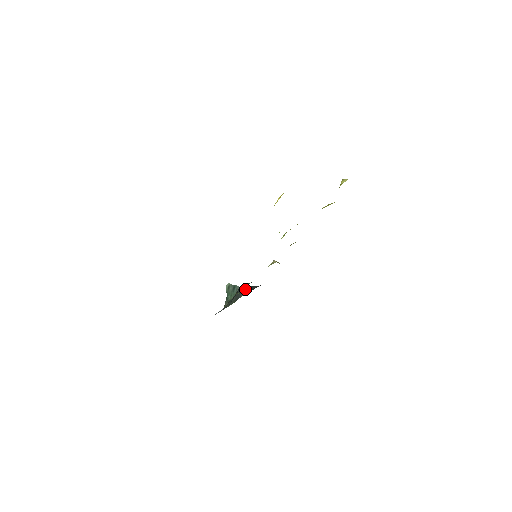
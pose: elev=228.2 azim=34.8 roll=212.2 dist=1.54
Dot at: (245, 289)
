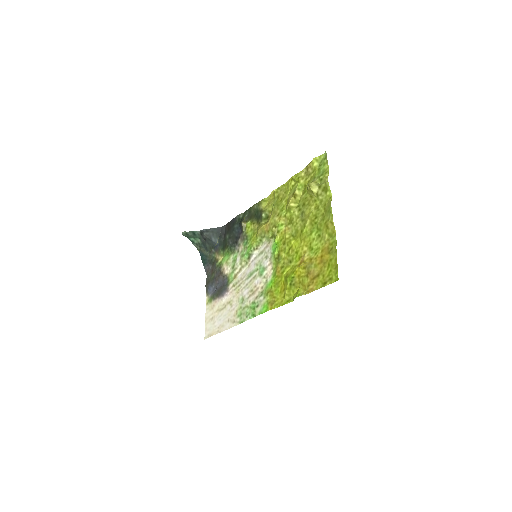
Dot at: (212, 236)
